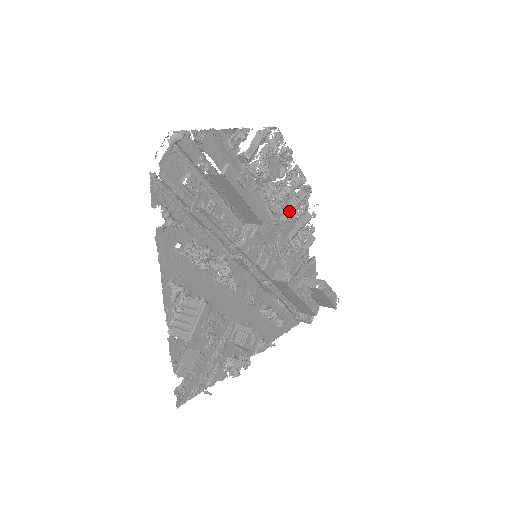
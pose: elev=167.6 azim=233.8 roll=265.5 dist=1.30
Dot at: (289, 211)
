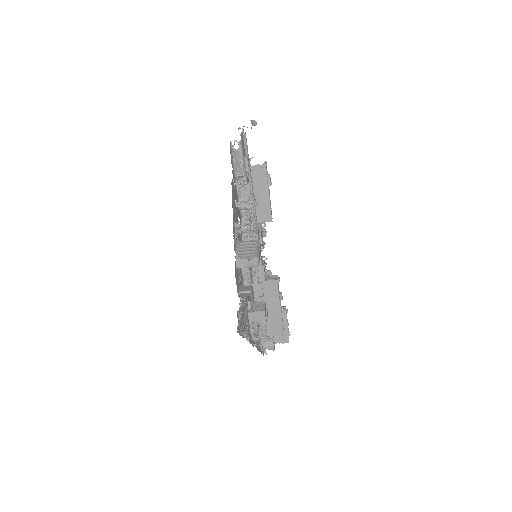
Dot at: (262, 244)
